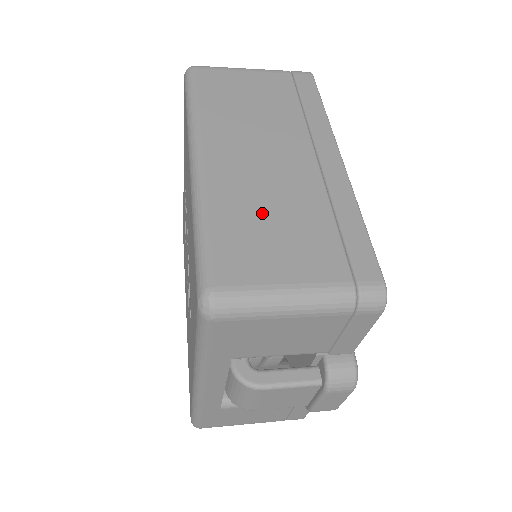
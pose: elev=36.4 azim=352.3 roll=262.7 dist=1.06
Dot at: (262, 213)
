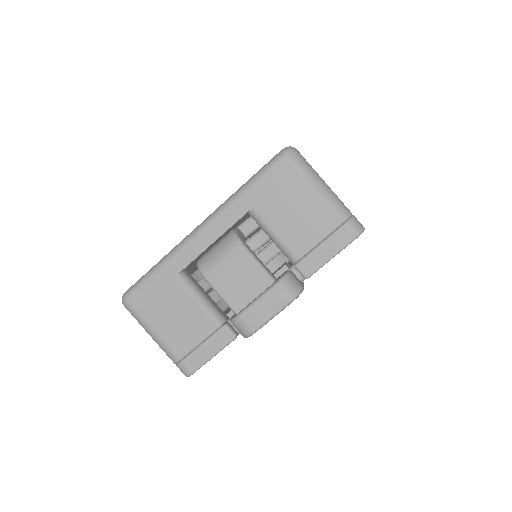
Dot at: occluded
